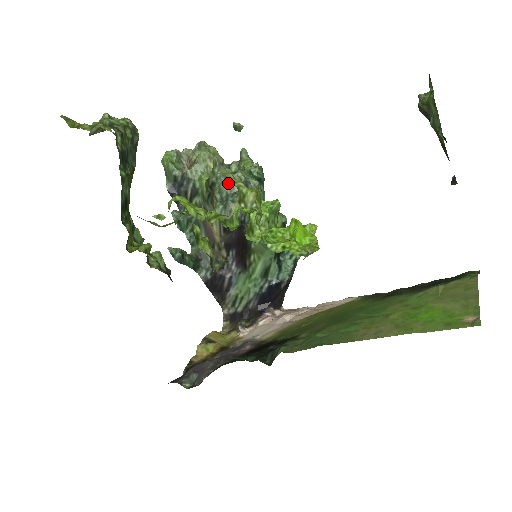
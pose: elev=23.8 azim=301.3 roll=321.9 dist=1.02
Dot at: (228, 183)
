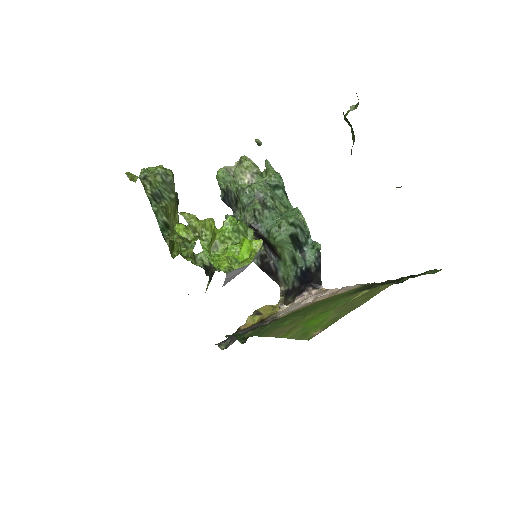
Dot at: (244, 195)
